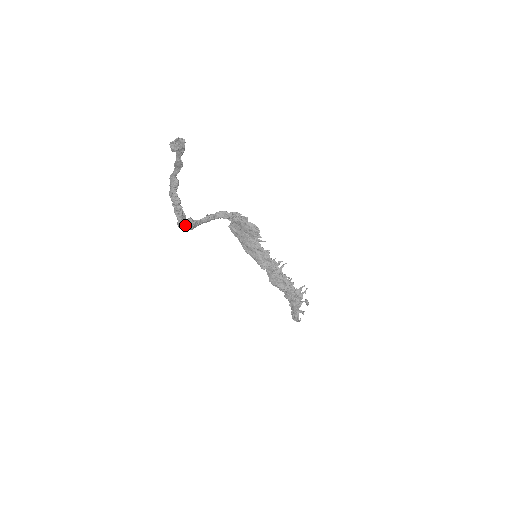
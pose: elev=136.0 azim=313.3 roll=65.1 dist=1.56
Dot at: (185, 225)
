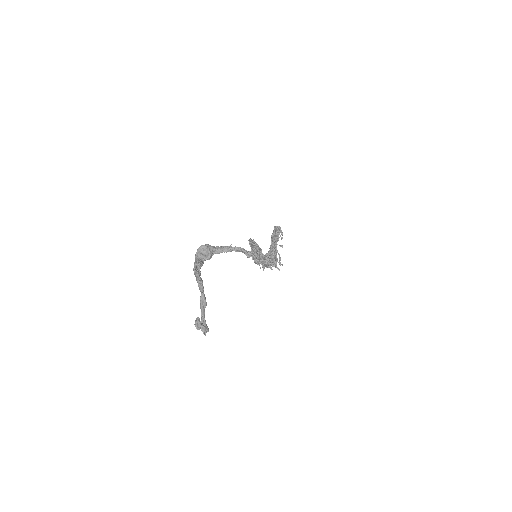
Dot at: (202, 257)
